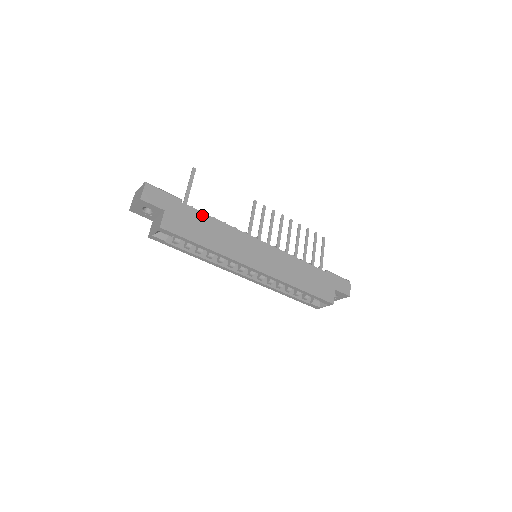
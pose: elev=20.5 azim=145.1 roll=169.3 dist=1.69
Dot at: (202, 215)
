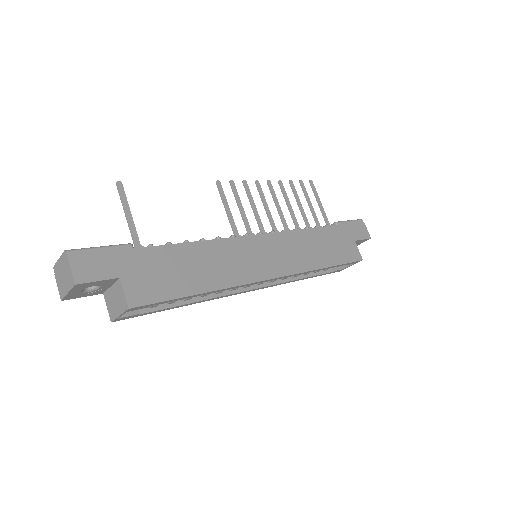
Dot at: (171, 249)
